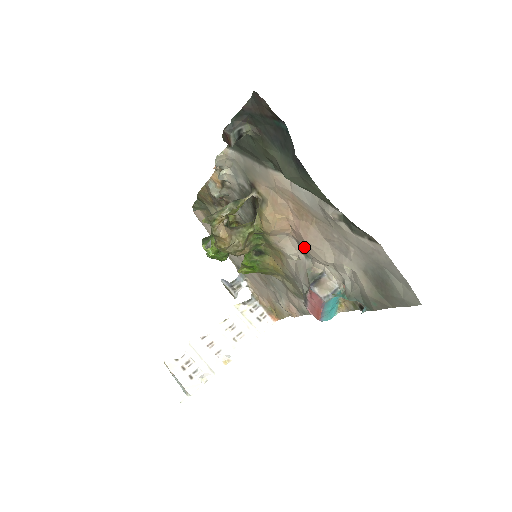
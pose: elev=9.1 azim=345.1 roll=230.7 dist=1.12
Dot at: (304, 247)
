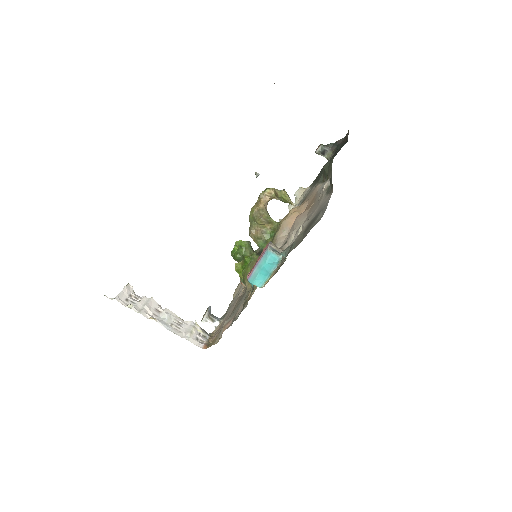
Dot at: occluded
